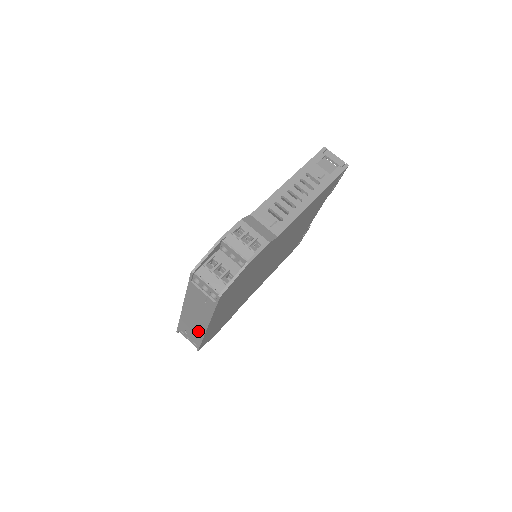
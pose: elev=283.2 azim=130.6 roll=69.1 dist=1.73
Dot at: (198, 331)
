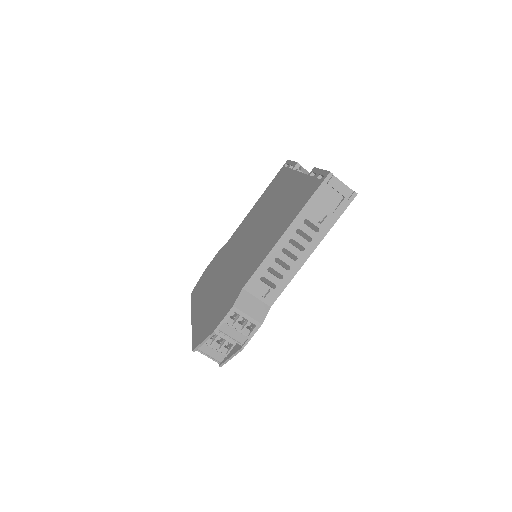
Dot at: occluded
